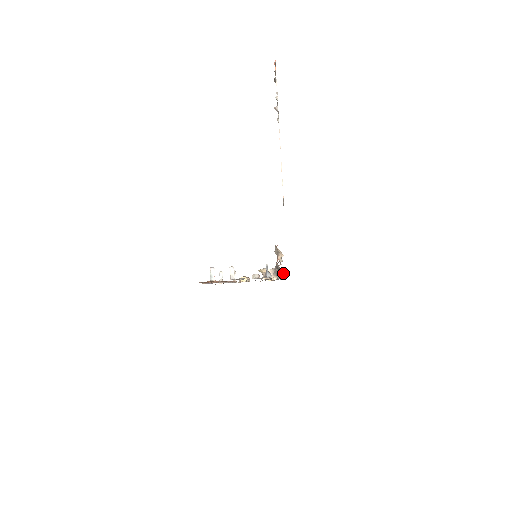
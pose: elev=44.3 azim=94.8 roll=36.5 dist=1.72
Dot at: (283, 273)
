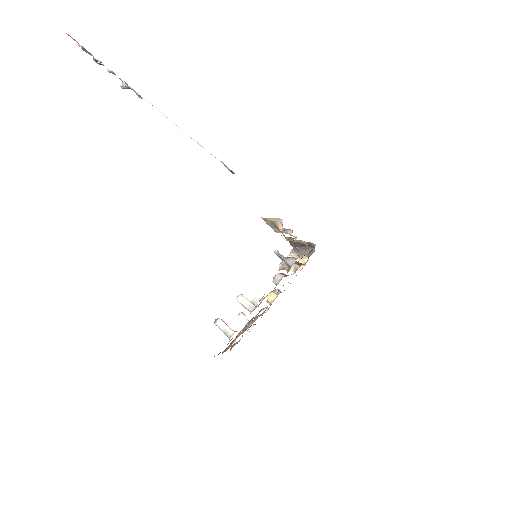
Dot at: (305, 242)
